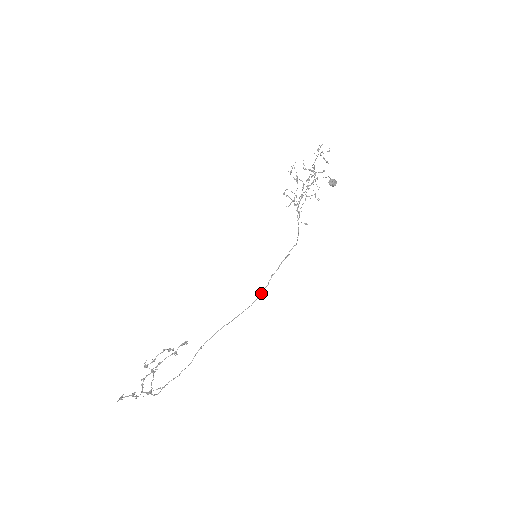
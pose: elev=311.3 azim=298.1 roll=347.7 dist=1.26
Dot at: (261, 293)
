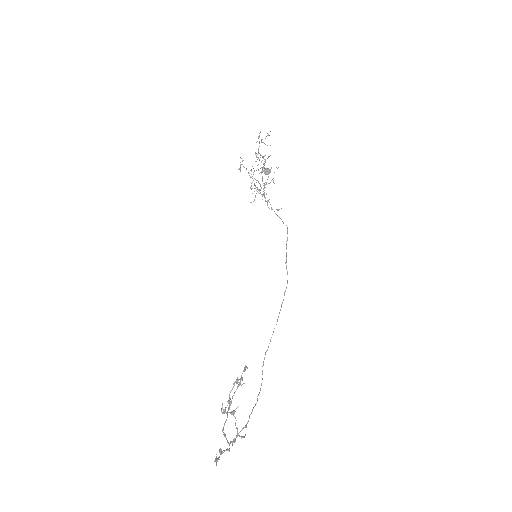
Dot at: occluded
